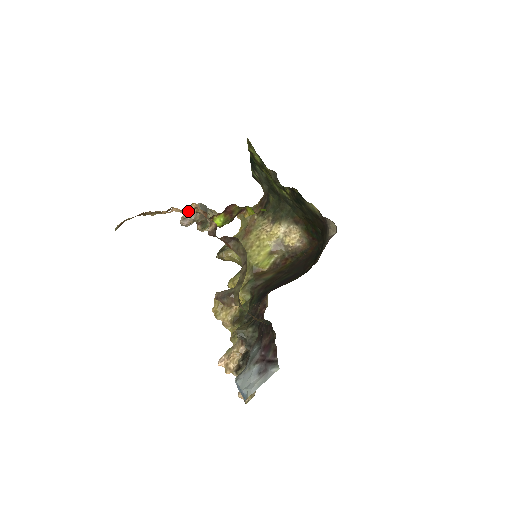
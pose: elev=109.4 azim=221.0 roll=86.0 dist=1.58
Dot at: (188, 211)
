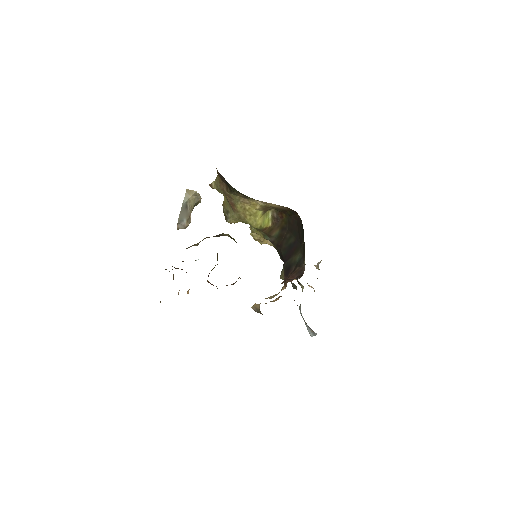
Dot at: (188, 290)
